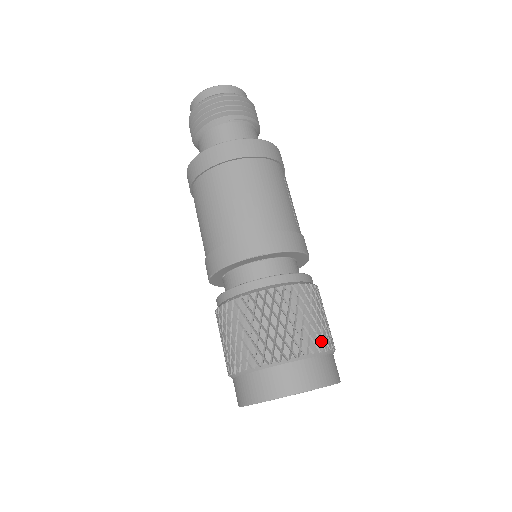
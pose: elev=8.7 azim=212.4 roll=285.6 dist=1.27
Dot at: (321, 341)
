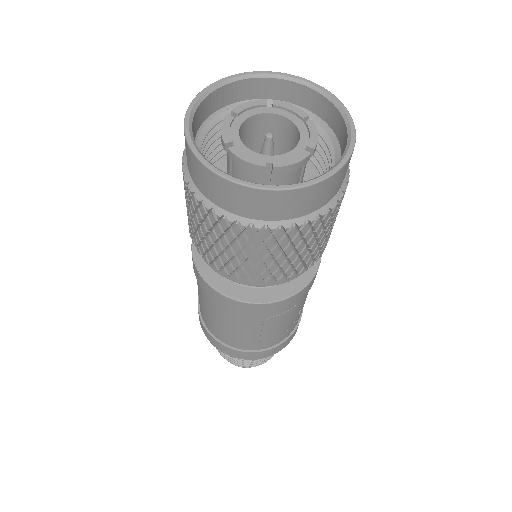
Dot at: occluded
